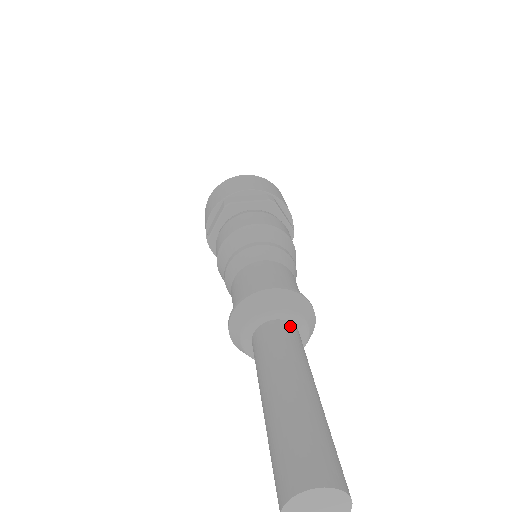
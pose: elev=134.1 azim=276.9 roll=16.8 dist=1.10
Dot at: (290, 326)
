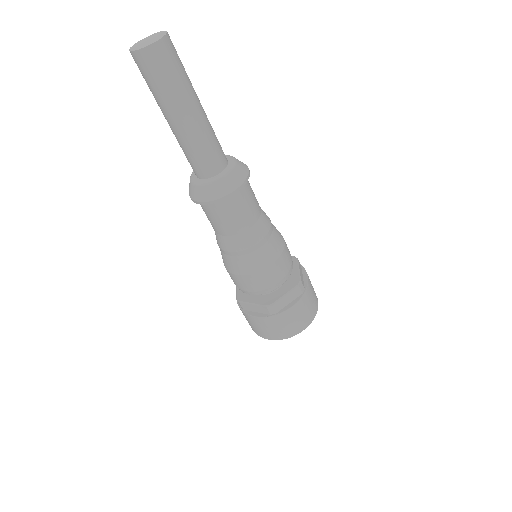
Dot at: occluded
